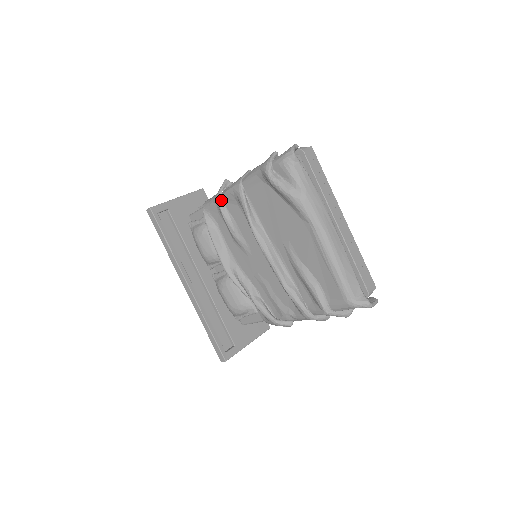
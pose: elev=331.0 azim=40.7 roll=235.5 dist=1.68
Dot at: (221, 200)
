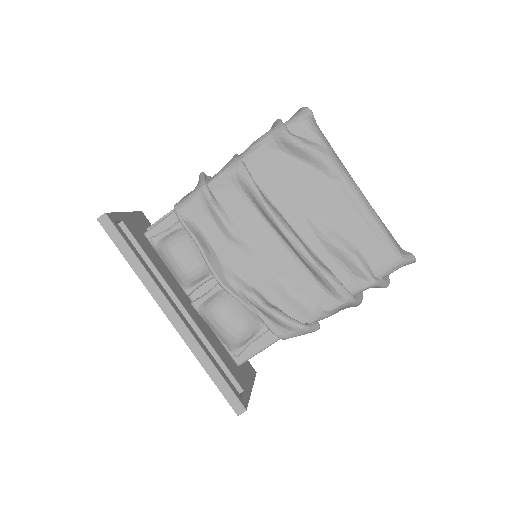
Dot at: (209, 189)
